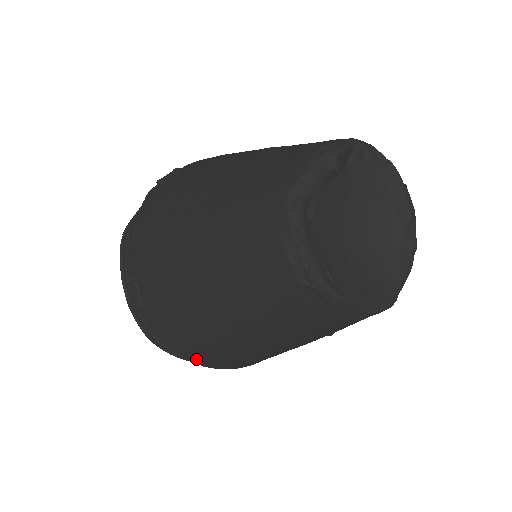
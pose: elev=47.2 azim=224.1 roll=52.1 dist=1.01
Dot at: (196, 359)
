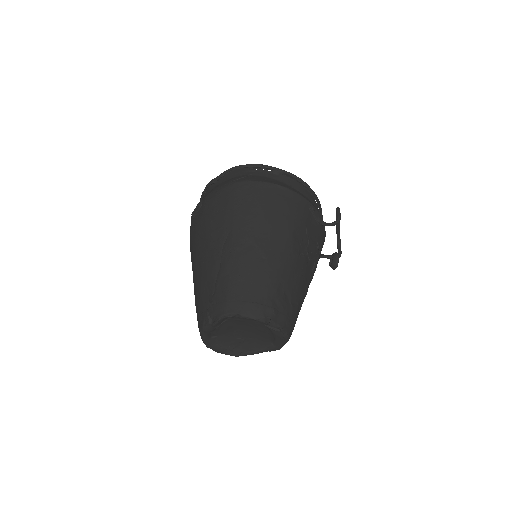
Dot at: occluded
